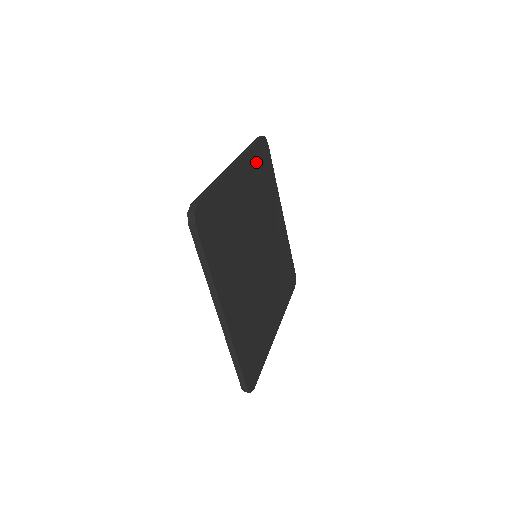
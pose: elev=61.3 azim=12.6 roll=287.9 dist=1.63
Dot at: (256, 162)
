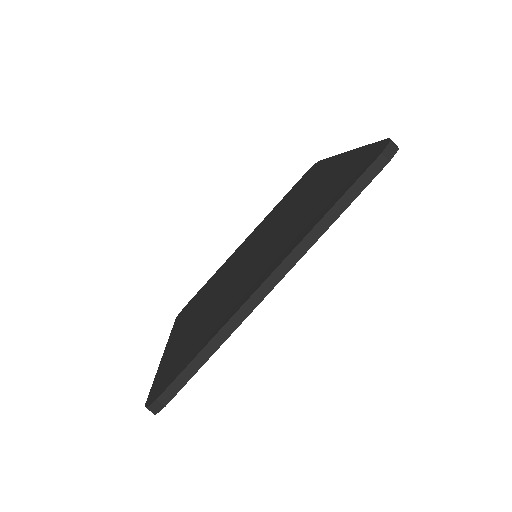
Dot at: occluded
